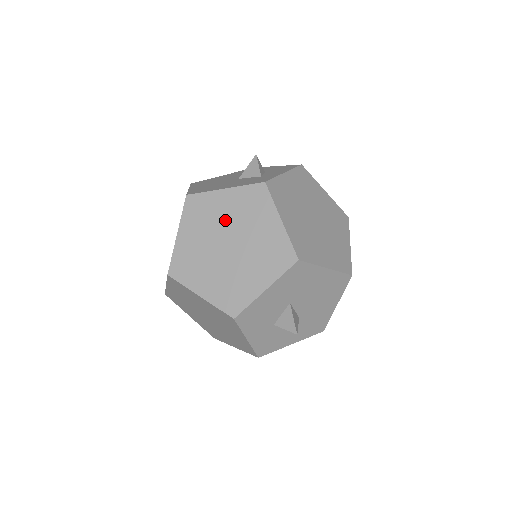
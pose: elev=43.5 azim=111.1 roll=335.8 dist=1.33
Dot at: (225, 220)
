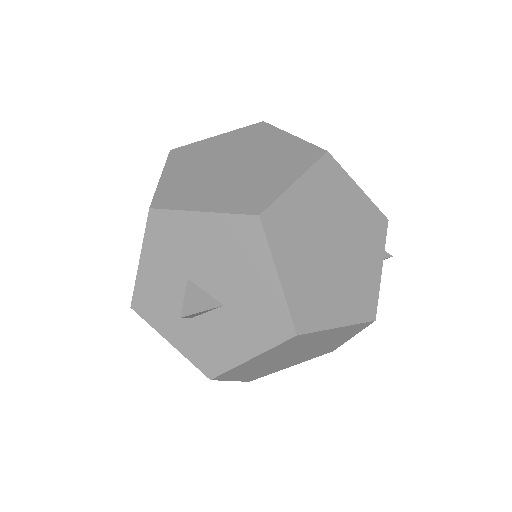
Dot at: occluded
